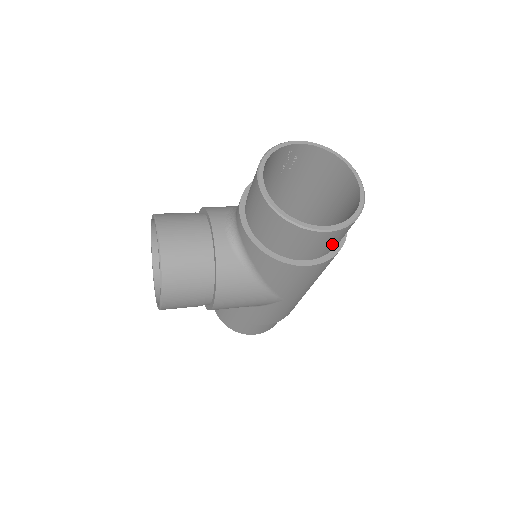
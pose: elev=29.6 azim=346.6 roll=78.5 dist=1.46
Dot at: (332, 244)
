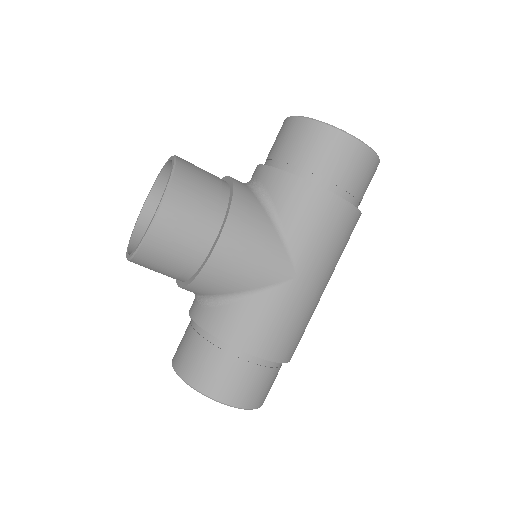
Dot at: (358, 179)
